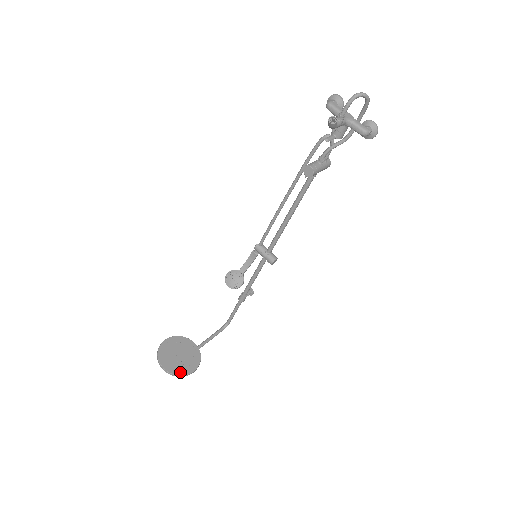
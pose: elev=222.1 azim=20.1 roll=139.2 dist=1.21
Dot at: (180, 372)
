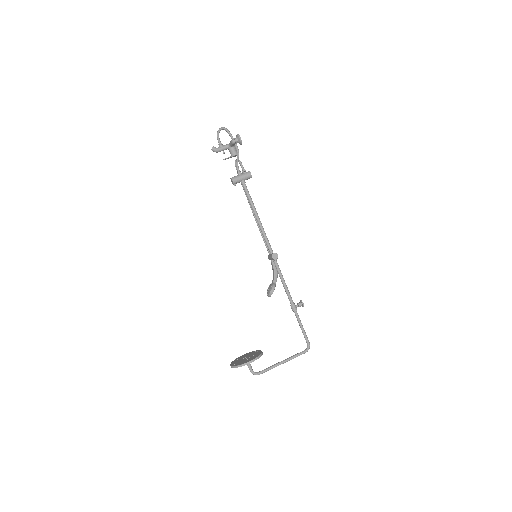
Dot at: (239, 364)
